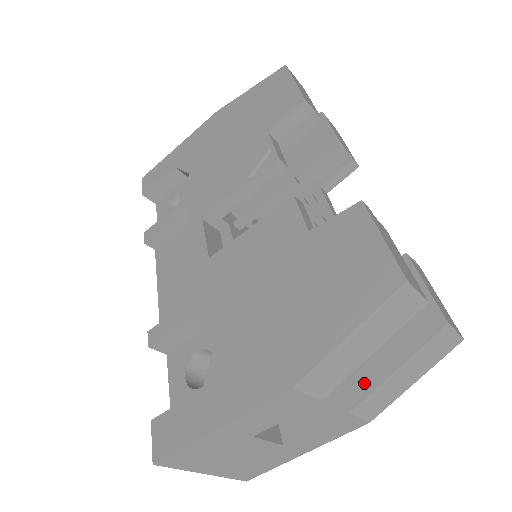
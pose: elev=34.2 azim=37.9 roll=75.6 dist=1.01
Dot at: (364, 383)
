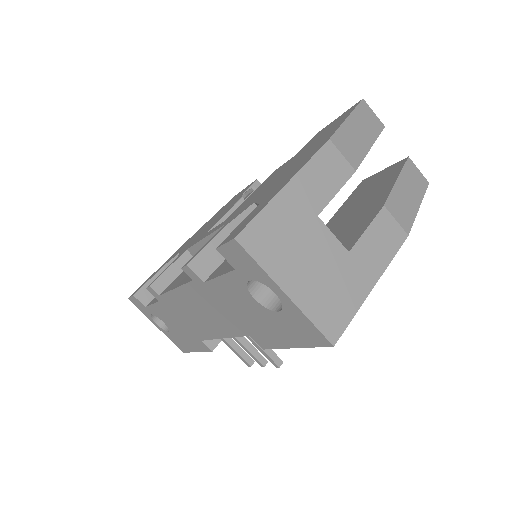
Dot at: (382, 197)
